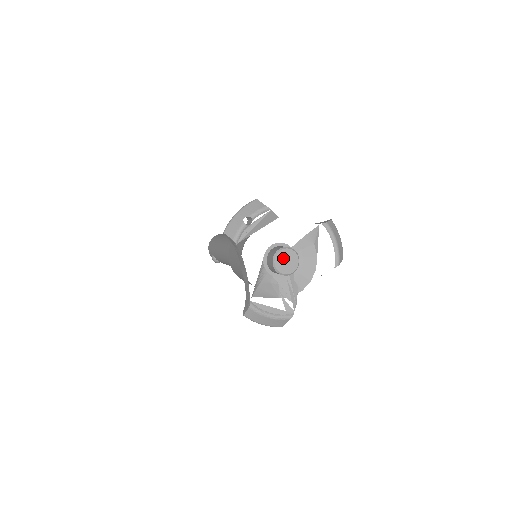
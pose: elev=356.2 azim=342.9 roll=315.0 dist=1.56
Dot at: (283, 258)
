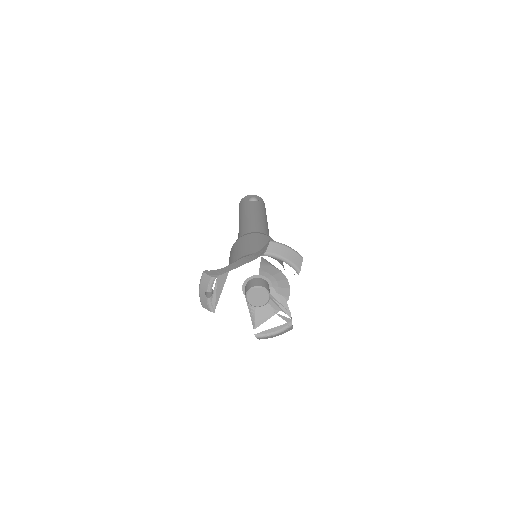
Dot at: (253, 297)
